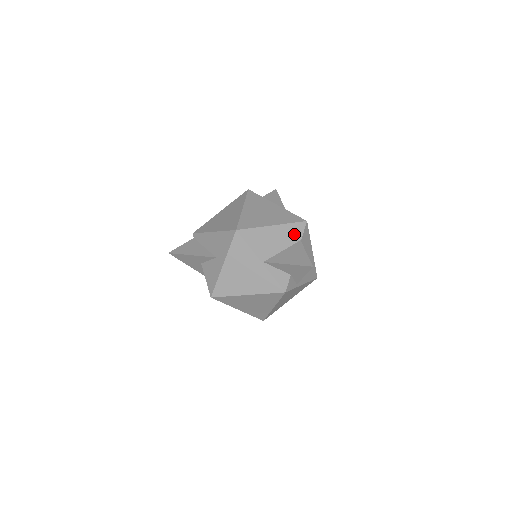
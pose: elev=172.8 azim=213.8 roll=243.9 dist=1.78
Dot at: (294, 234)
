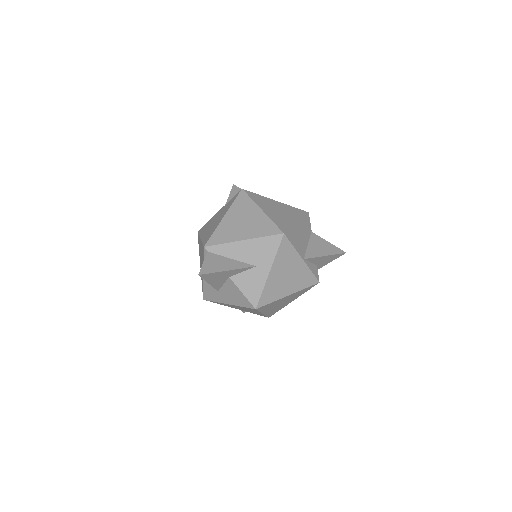
Dot at: (307, 227)
